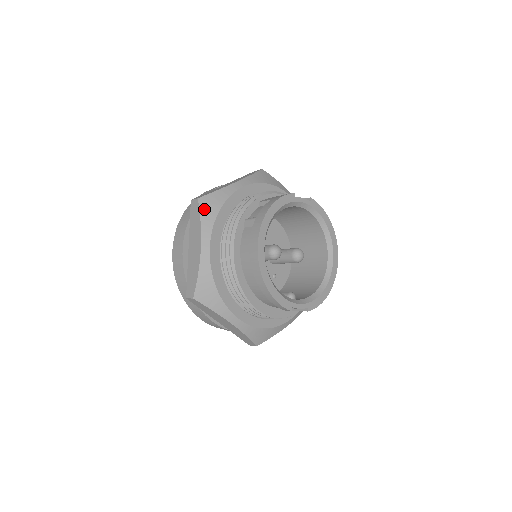
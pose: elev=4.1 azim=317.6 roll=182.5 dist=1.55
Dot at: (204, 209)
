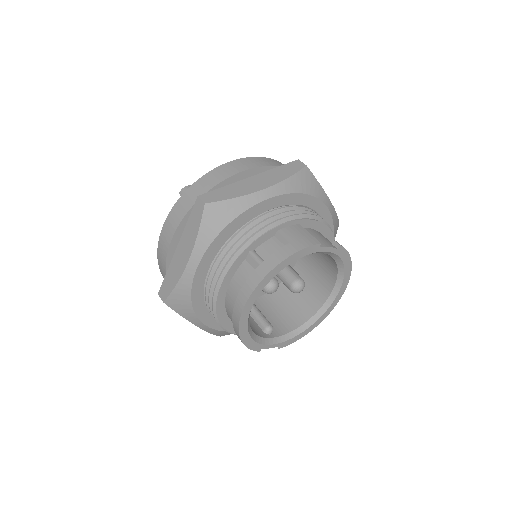
Dot at: (207, 220)
